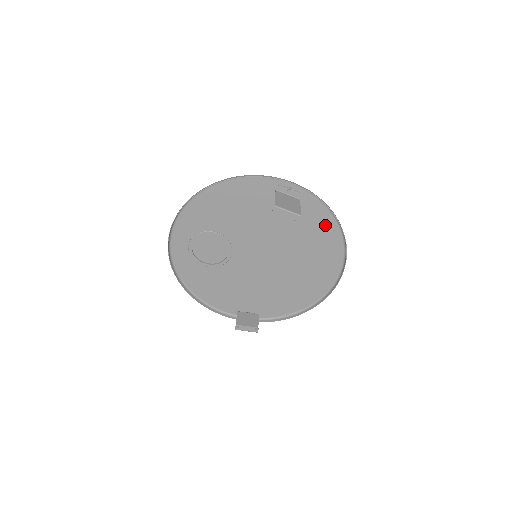
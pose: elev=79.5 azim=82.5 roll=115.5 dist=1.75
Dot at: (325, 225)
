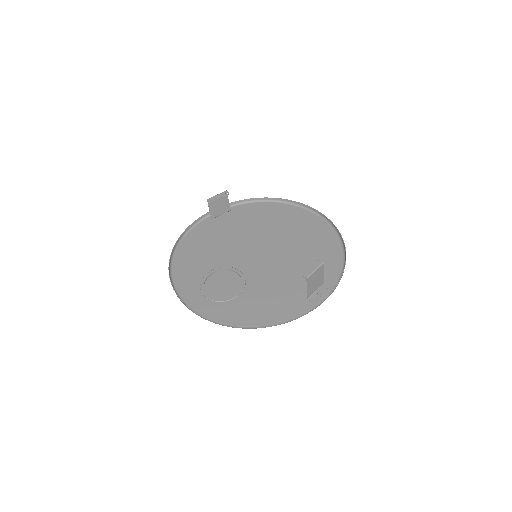
Dot at: (264, 208)
